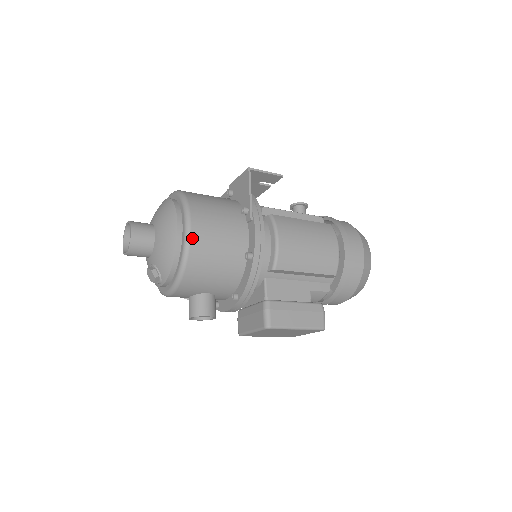
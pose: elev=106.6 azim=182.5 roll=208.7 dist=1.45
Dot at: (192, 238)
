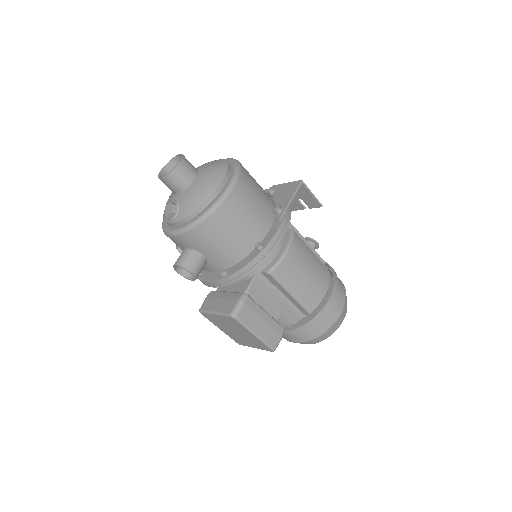
Dot at: (227, 200)
